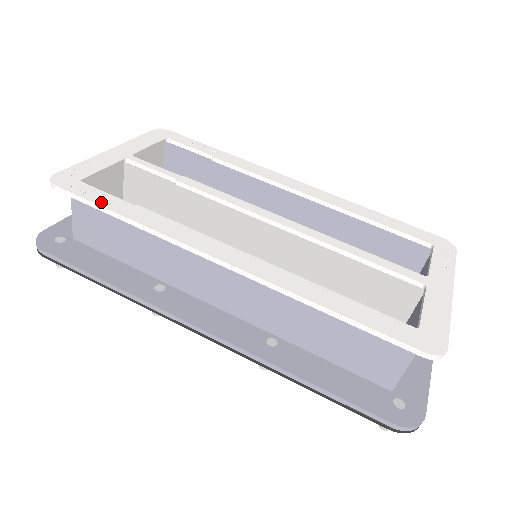
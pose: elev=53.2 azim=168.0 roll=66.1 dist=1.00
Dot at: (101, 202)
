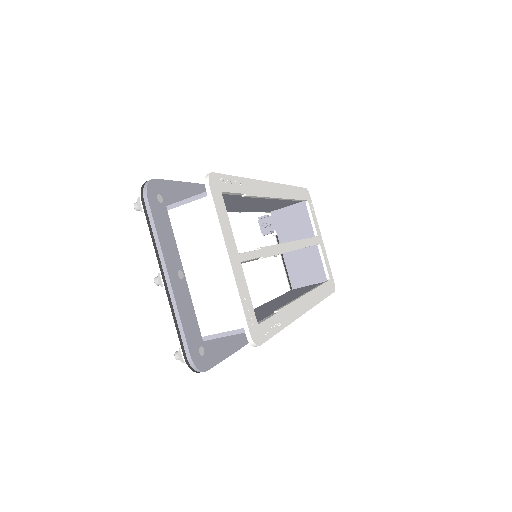
Dot at: (275, 330)
